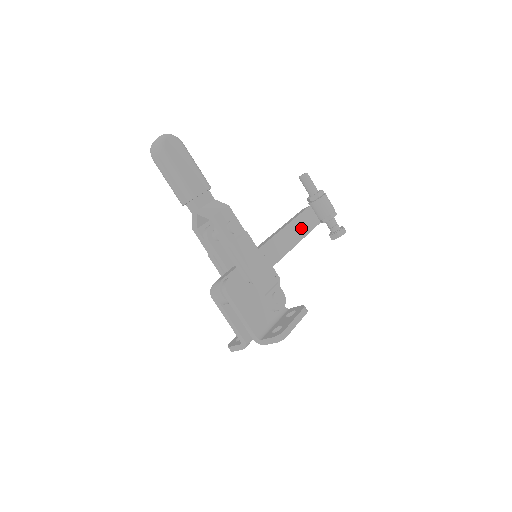
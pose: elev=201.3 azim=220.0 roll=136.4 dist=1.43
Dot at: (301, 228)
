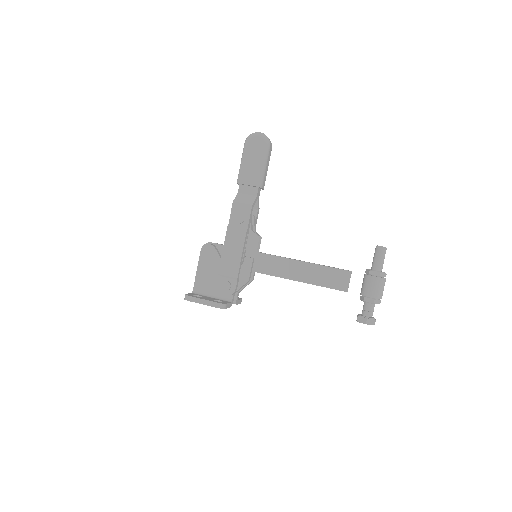
Dot at: (318, 276)
